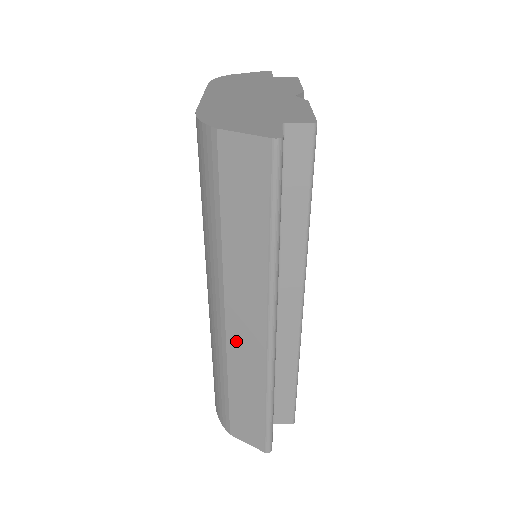
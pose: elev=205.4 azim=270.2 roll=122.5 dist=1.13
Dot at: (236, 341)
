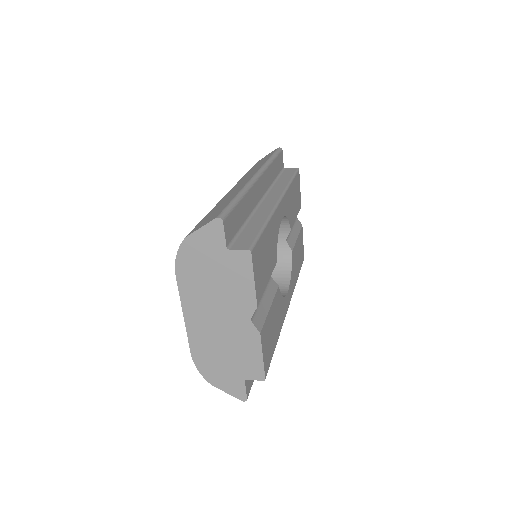
Dot at: occluded
